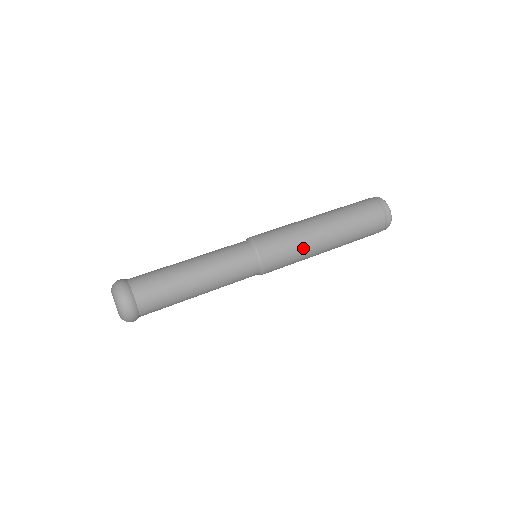
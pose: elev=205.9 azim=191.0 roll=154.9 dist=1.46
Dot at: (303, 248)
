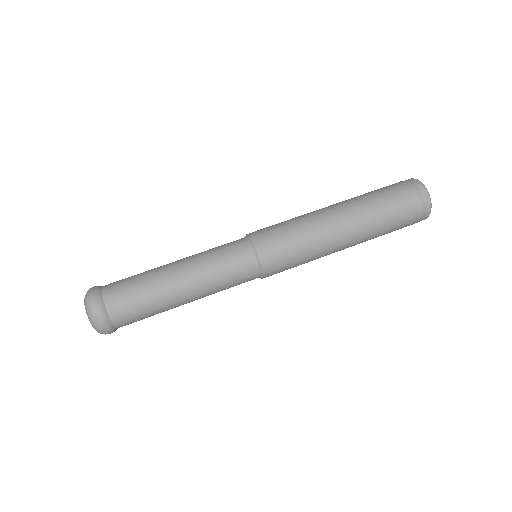
Dot at: (303, 224)
